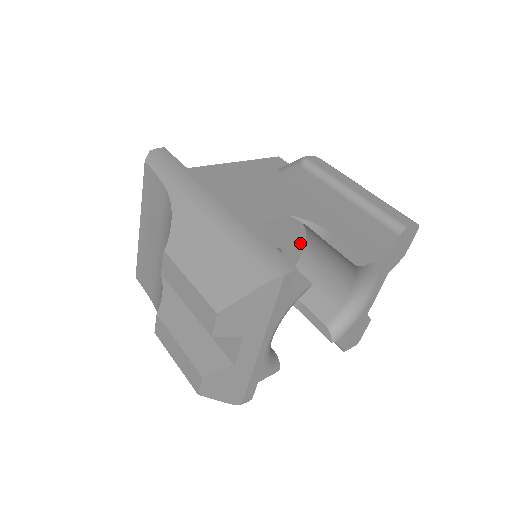
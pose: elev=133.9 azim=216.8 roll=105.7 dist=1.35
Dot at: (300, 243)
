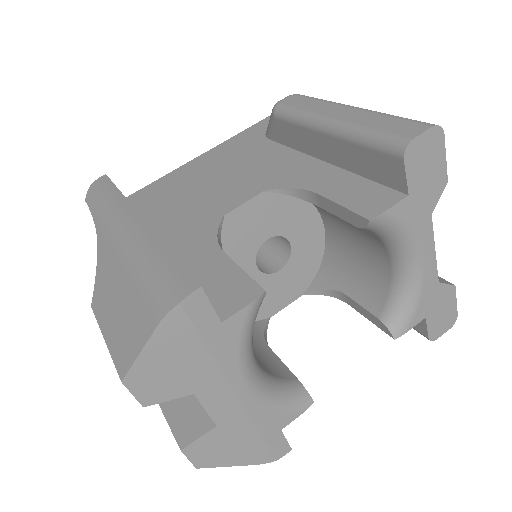
Dot at: (310, 217)
